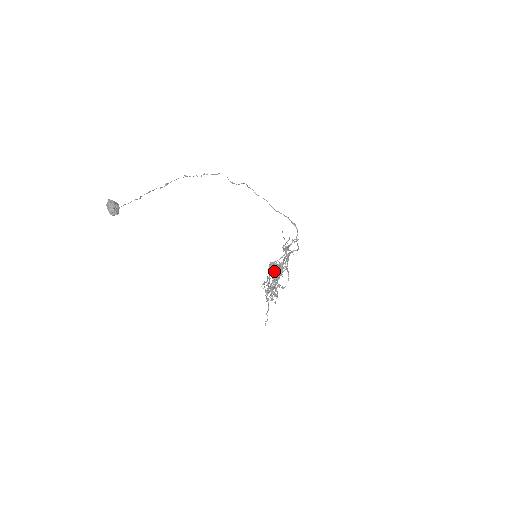
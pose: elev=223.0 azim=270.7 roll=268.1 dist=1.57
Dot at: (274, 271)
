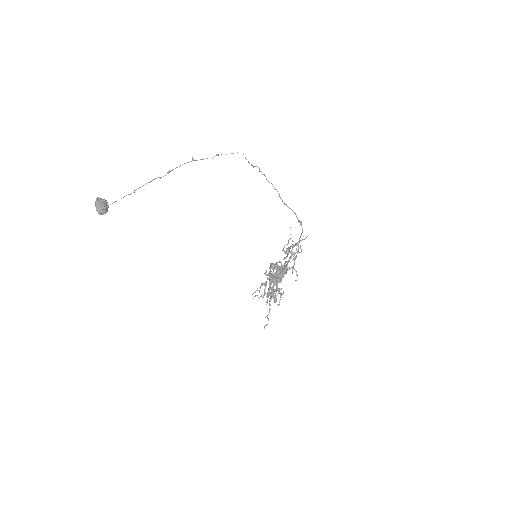
Dot at: (271, 276)
